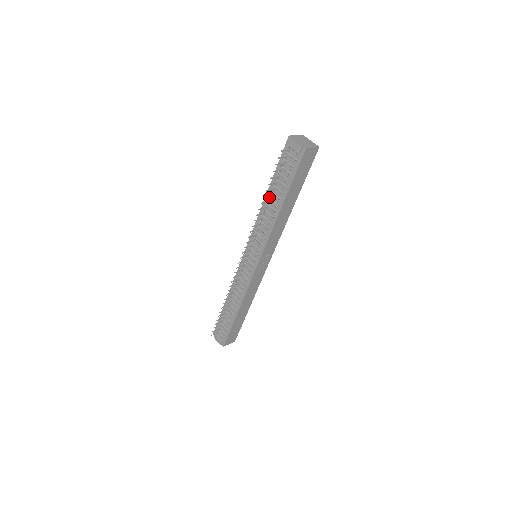
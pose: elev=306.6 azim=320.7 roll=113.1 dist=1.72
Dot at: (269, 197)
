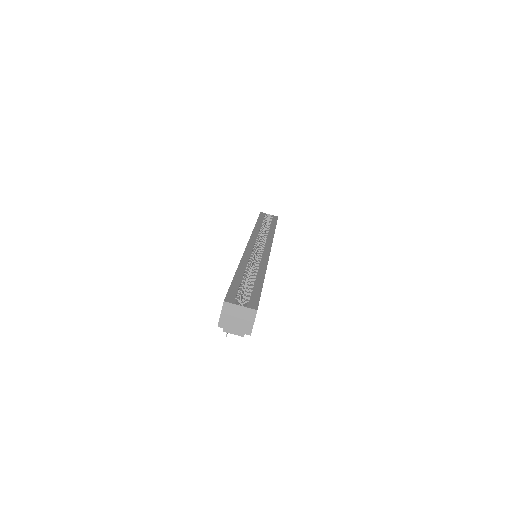
Dot at: occluded
